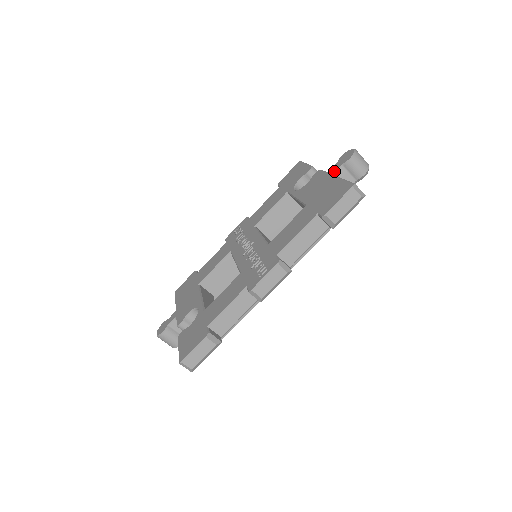
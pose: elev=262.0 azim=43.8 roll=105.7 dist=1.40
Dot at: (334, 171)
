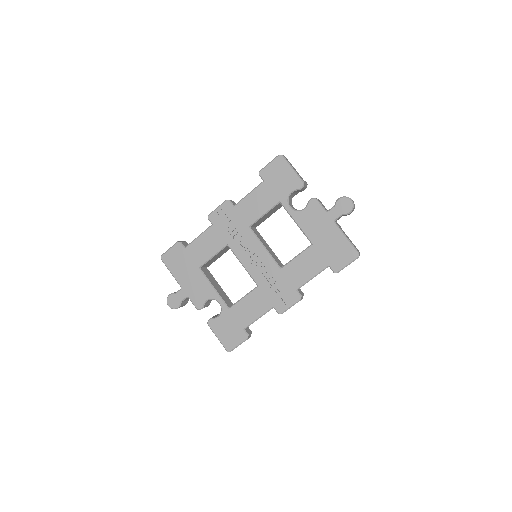
Dot at: (335, 218)
